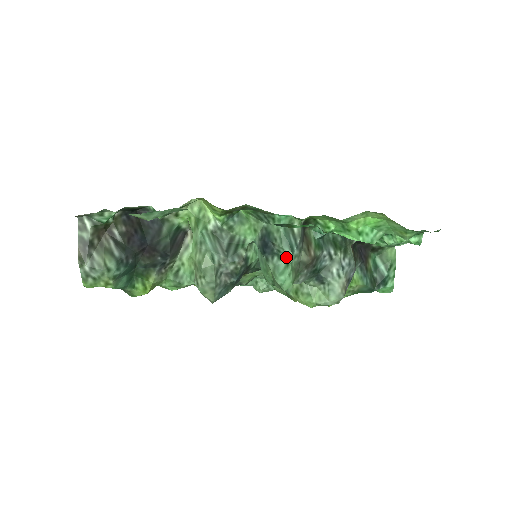
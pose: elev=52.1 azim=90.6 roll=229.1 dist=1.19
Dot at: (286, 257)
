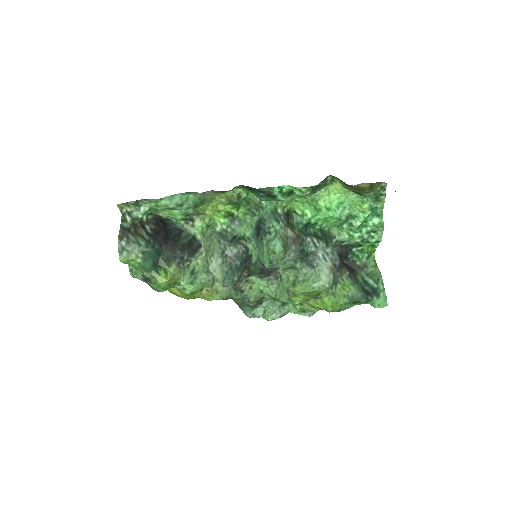
Dot at: (274, 228)
